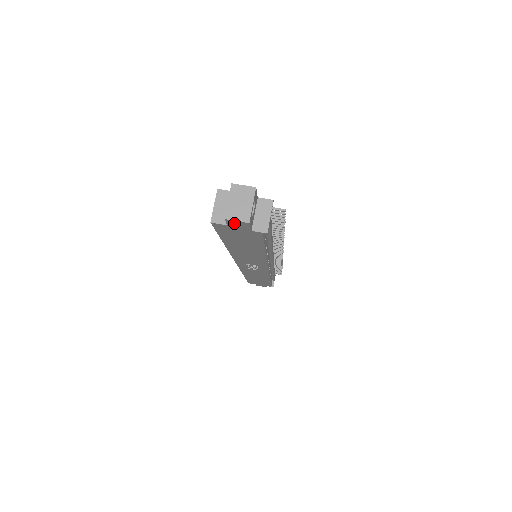
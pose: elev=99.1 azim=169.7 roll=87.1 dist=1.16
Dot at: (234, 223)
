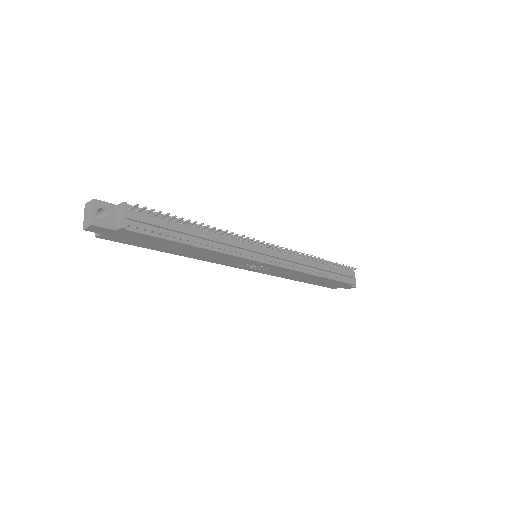
Dot at: (95, 230)
